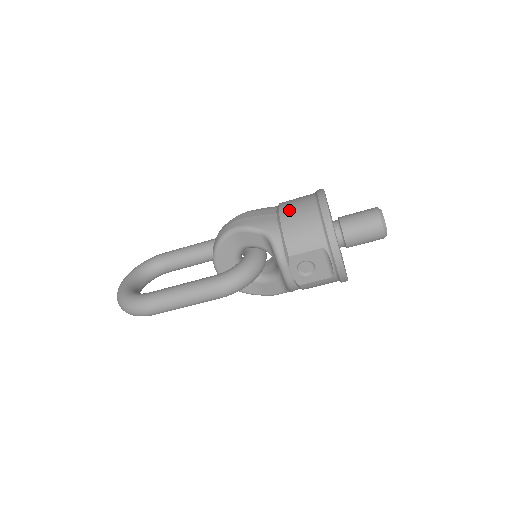
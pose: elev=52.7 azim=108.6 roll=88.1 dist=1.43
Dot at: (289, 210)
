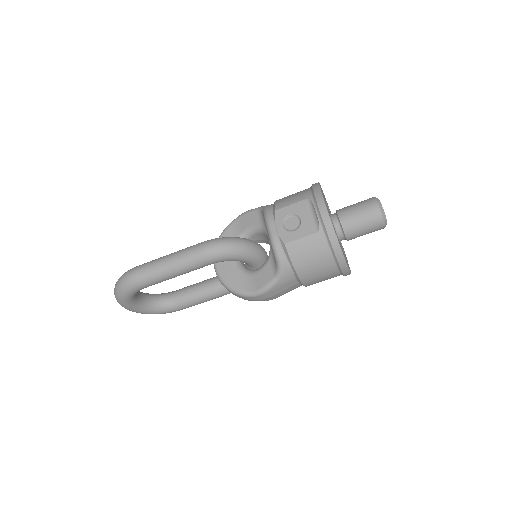
Dot at: occluded
